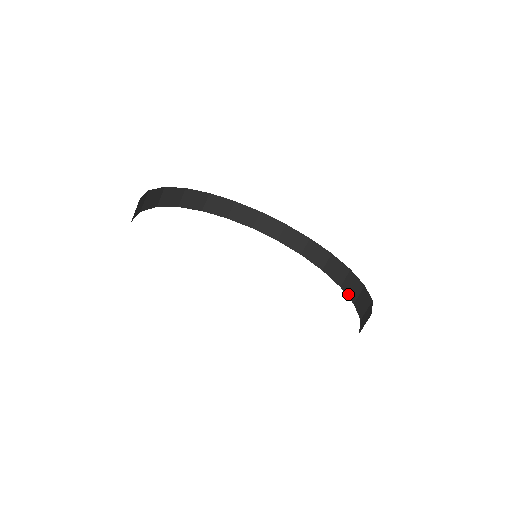
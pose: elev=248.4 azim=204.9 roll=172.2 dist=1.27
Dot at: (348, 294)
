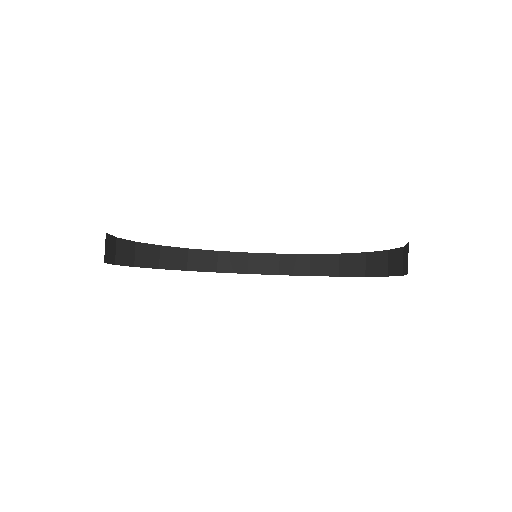
Dot at: (295, 273)
